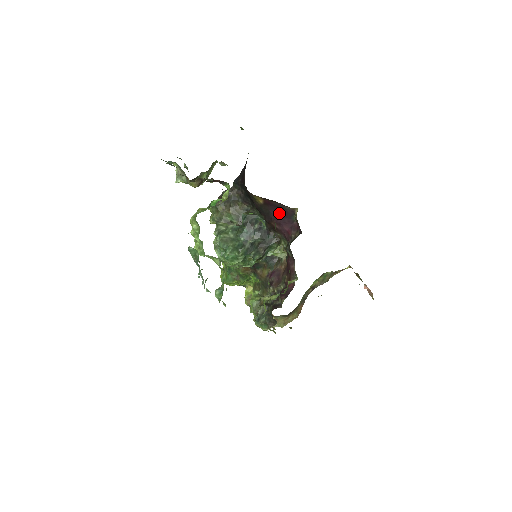
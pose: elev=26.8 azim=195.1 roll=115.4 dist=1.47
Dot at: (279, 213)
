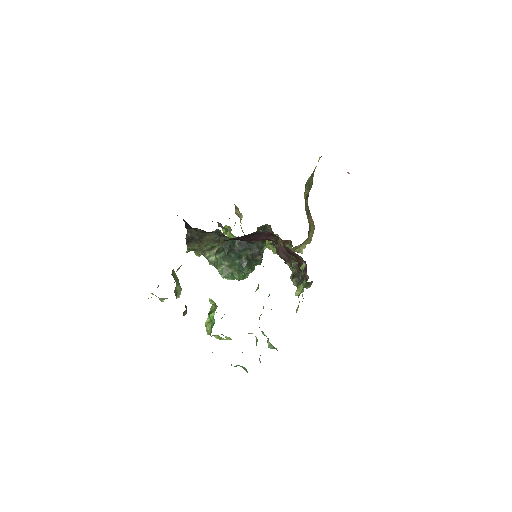
Dot at: (247, 237)
